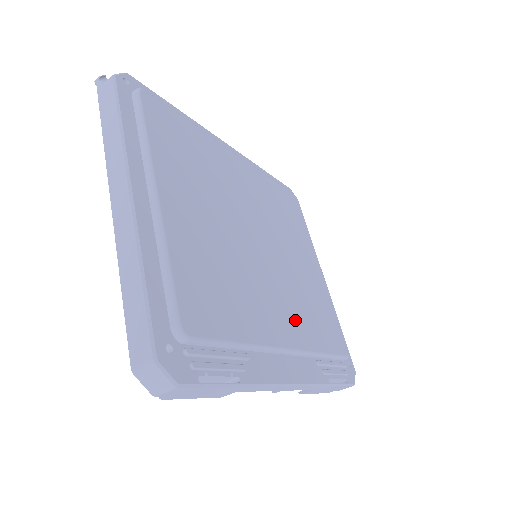
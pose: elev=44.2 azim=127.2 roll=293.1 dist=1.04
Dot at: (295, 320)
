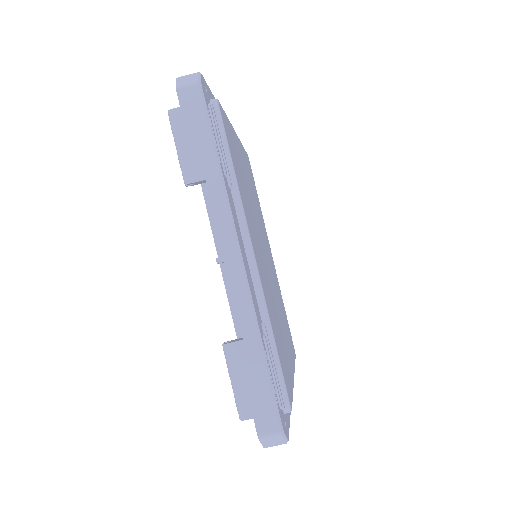
Dot at: (264, 281)
